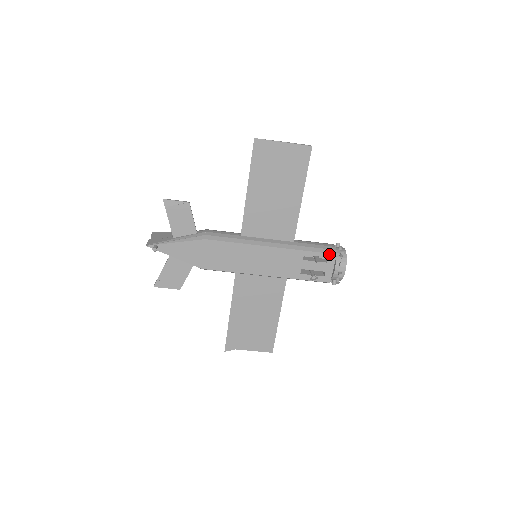
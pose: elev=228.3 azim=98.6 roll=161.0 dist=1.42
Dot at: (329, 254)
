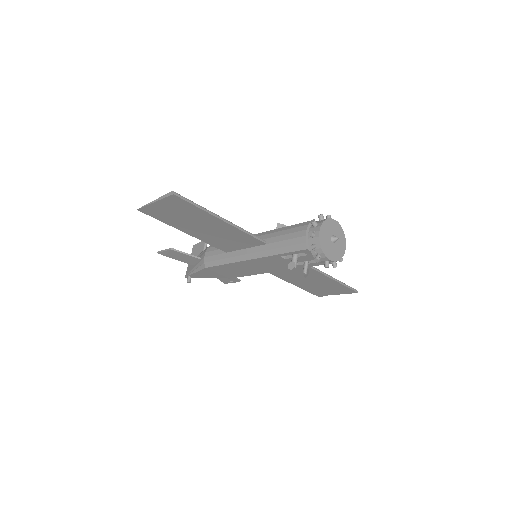
Dot at: (300, 251)
